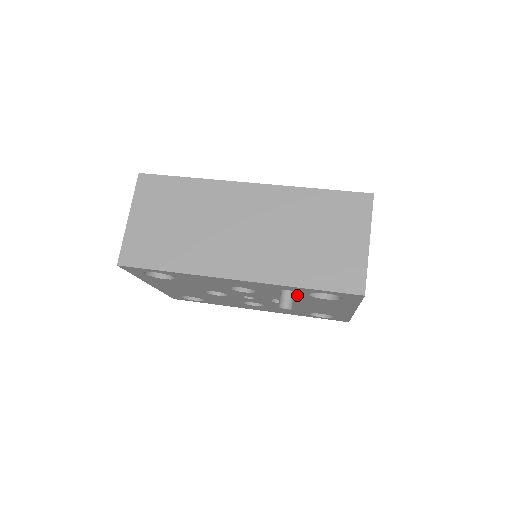
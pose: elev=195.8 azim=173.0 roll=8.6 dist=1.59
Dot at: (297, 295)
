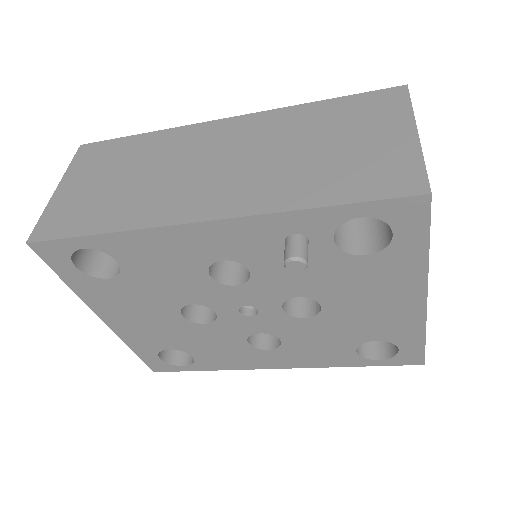
Dot at: (316, 257)
